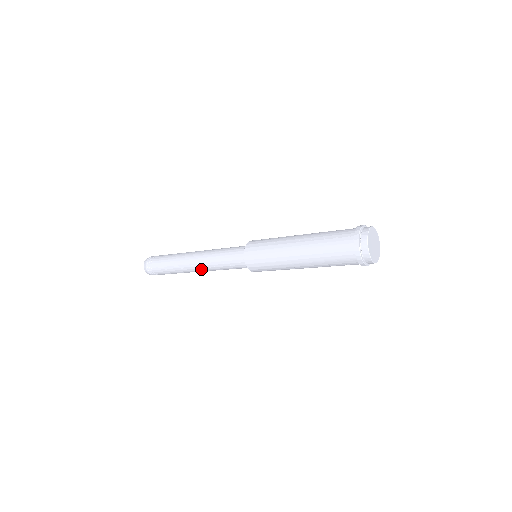
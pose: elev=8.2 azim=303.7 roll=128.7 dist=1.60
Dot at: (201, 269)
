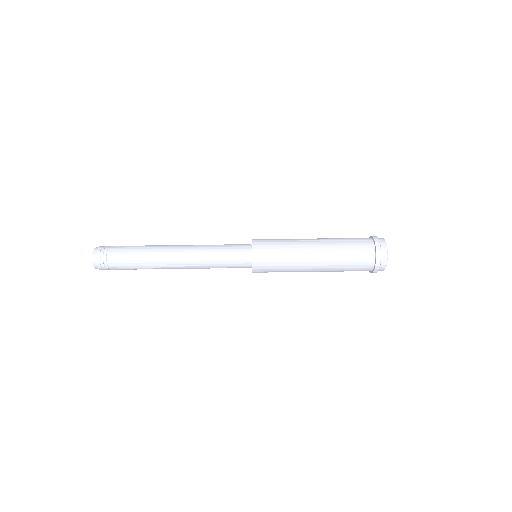
Dot at: (185, 268)
